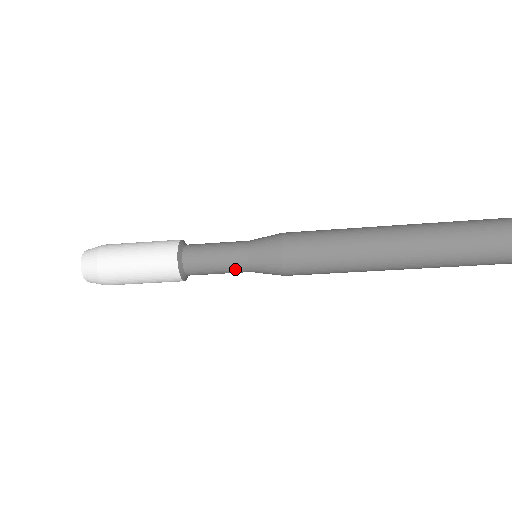
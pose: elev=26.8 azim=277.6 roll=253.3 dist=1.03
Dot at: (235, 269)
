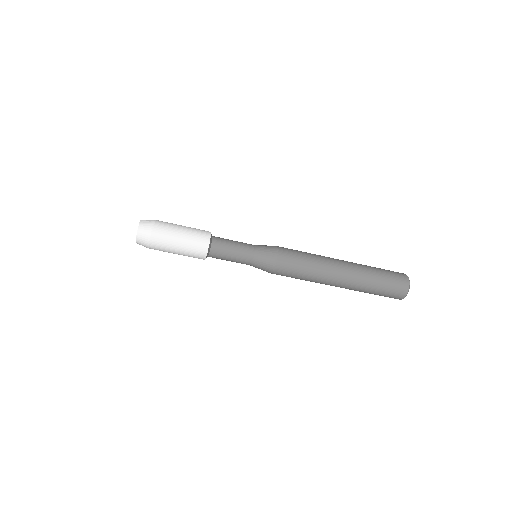
Dot at: (241, 263)
